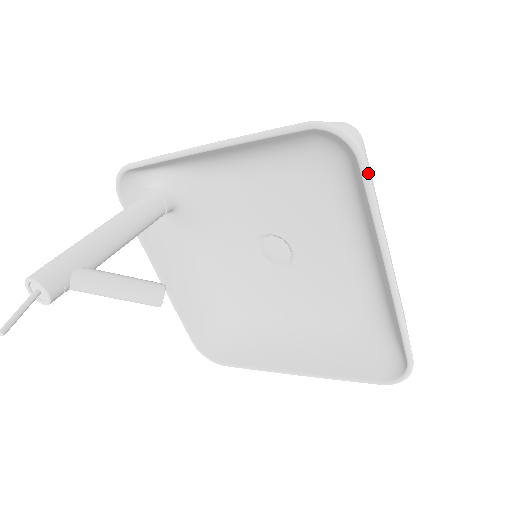
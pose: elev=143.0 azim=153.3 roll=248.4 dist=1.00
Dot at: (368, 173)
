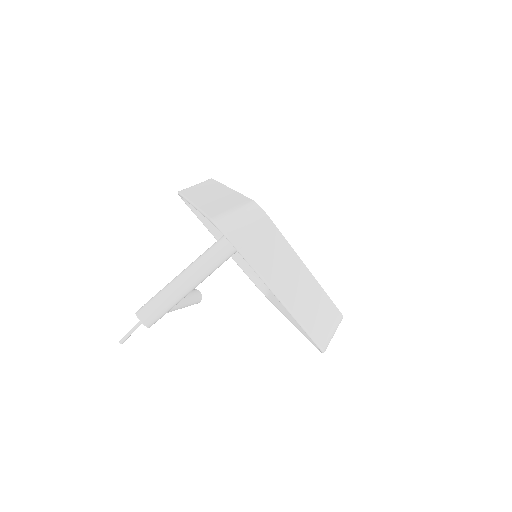
Dot at: occluded
